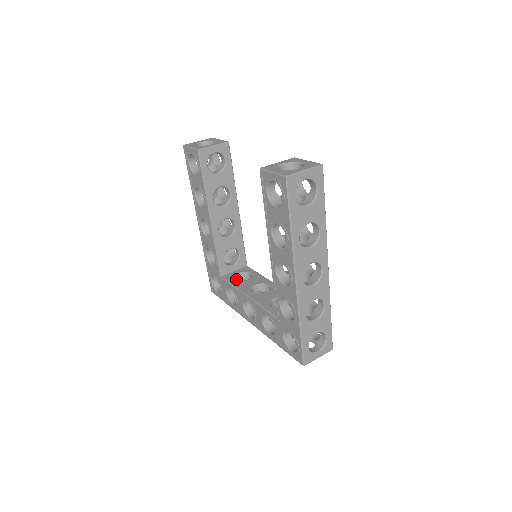
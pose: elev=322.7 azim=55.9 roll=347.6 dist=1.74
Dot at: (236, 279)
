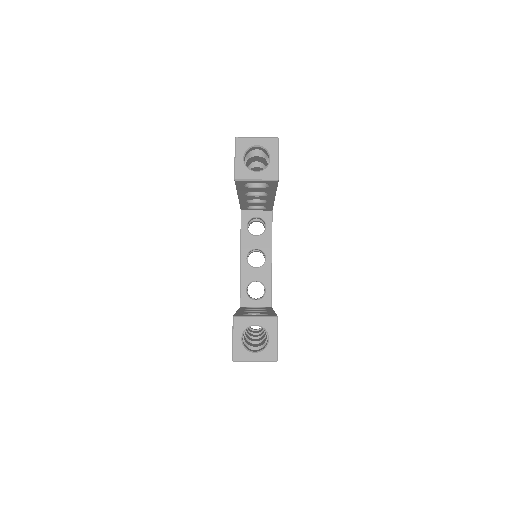
Dot at: (253, 218)
